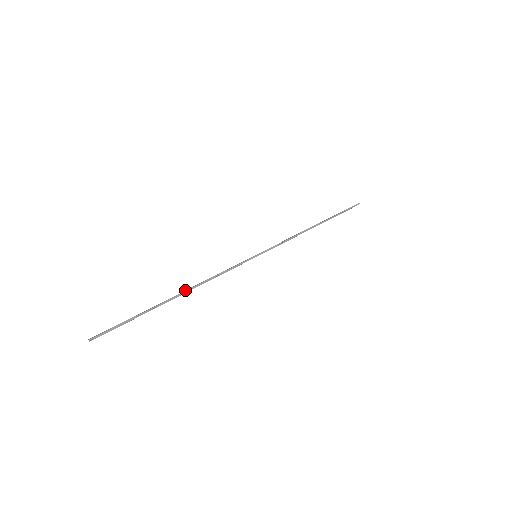
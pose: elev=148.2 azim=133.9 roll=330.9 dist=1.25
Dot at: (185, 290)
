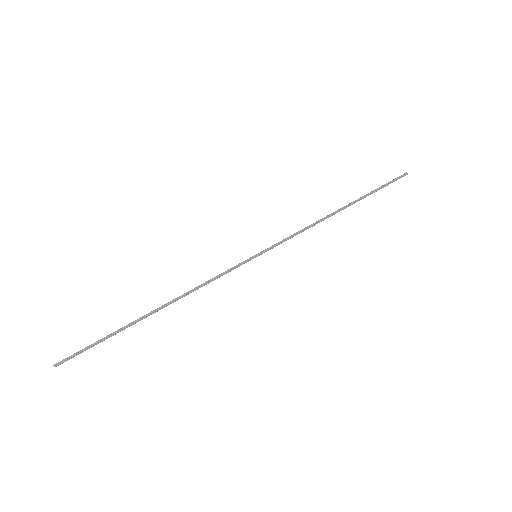
Dot at: (165, 304)
